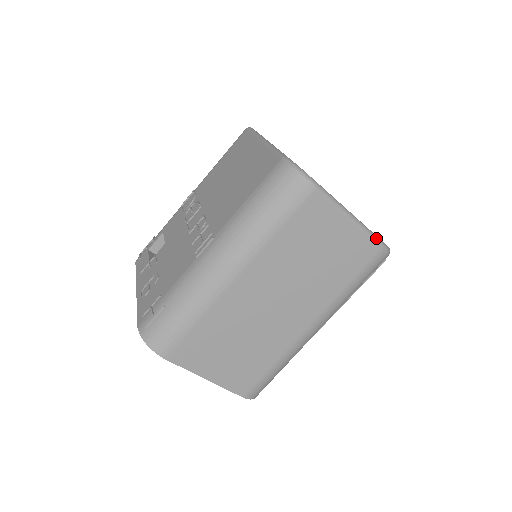
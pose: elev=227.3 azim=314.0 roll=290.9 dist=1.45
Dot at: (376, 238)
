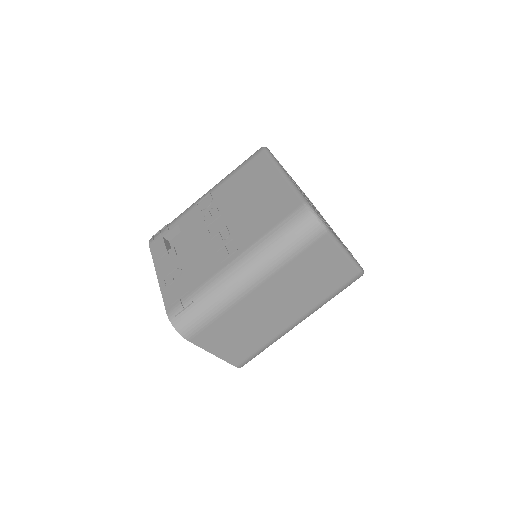
Dot at: (358, 265)
